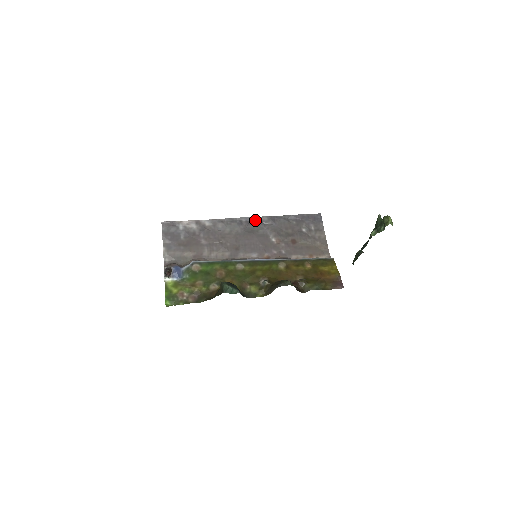
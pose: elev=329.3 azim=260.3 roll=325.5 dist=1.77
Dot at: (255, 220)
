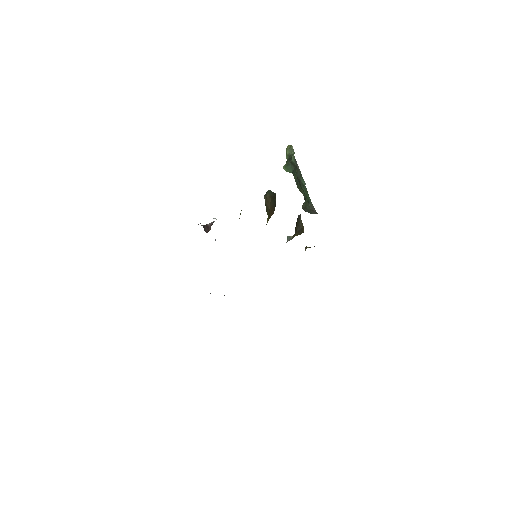
Dot at: occluded
